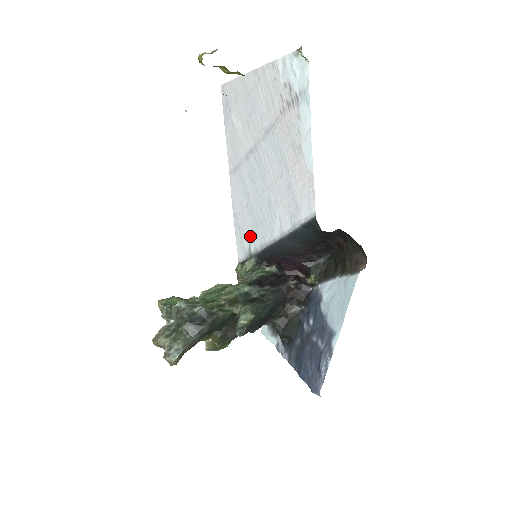
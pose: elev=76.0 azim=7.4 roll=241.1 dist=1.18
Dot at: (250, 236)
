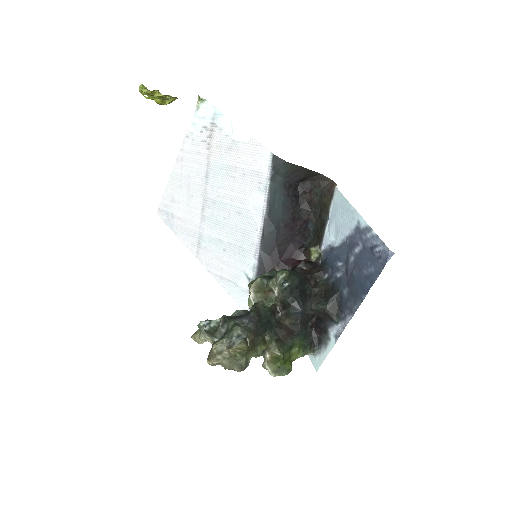
Dot at: (242, 267)
